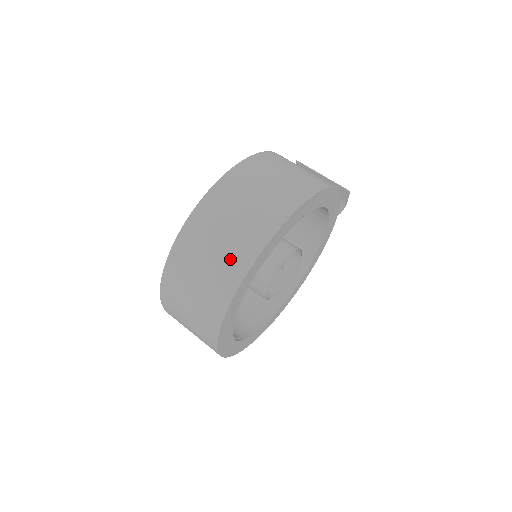
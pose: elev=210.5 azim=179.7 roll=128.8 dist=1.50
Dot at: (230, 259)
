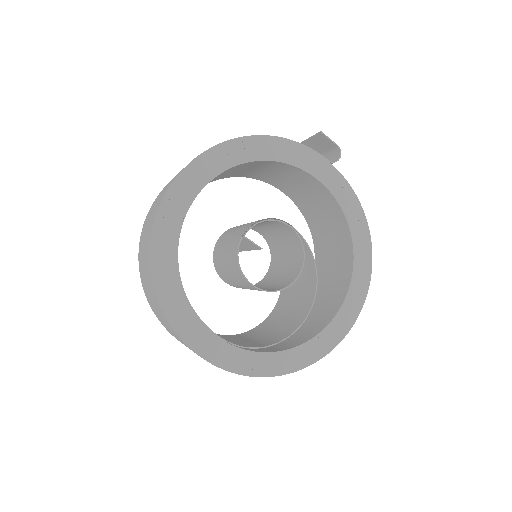
Dot at: (146, 255)
